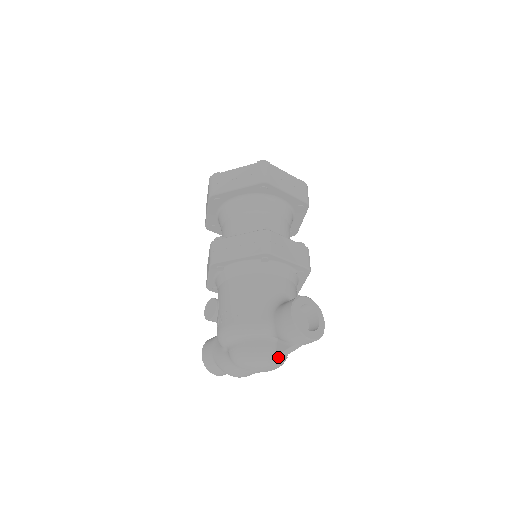
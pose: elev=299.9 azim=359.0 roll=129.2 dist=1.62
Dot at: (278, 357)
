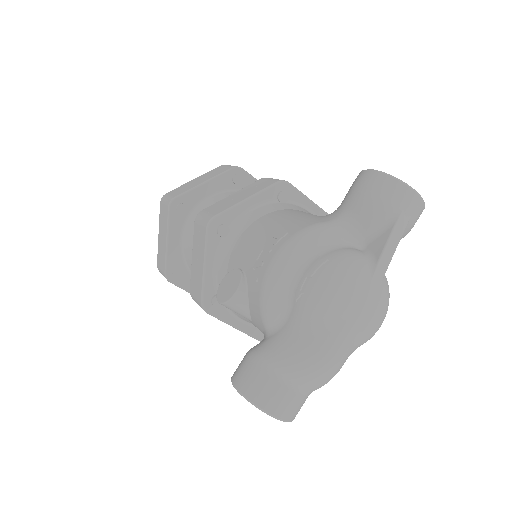
Dot at: (383, 259)
